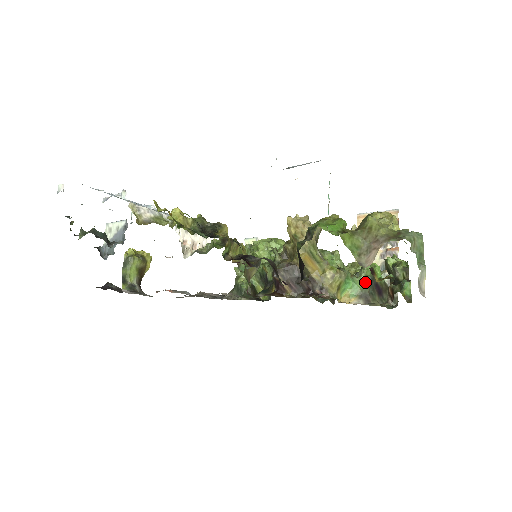
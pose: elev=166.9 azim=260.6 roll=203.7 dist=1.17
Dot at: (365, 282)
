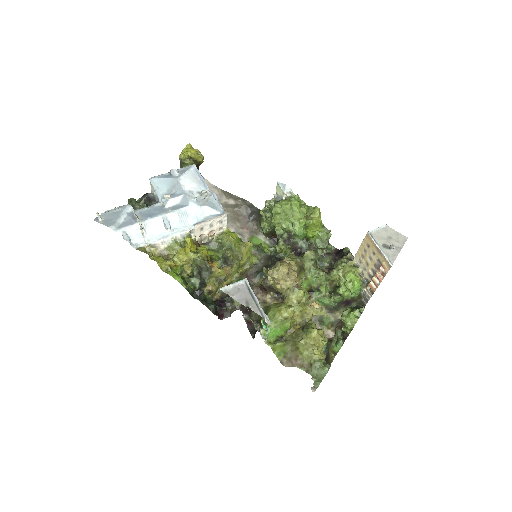
Dot at: (332, 303)
